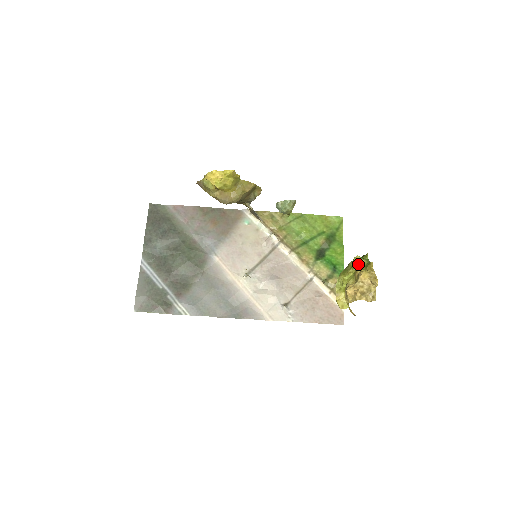
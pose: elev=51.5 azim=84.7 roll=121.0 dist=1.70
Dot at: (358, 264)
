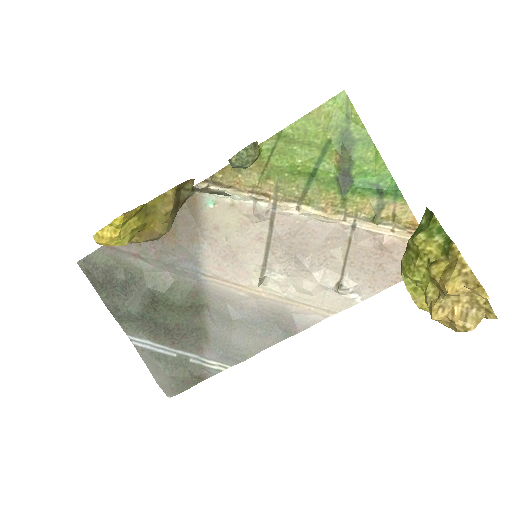
Dot at: (427, 250)
